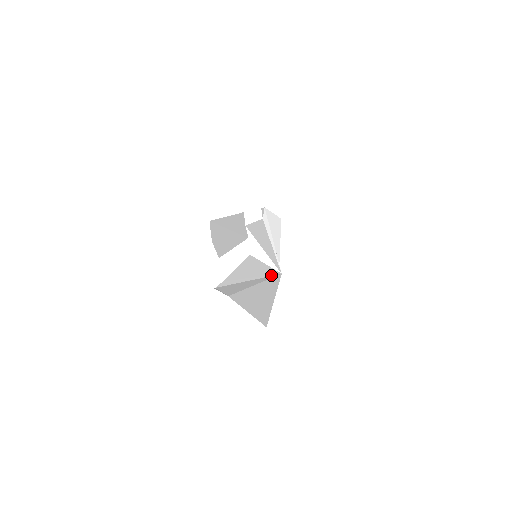
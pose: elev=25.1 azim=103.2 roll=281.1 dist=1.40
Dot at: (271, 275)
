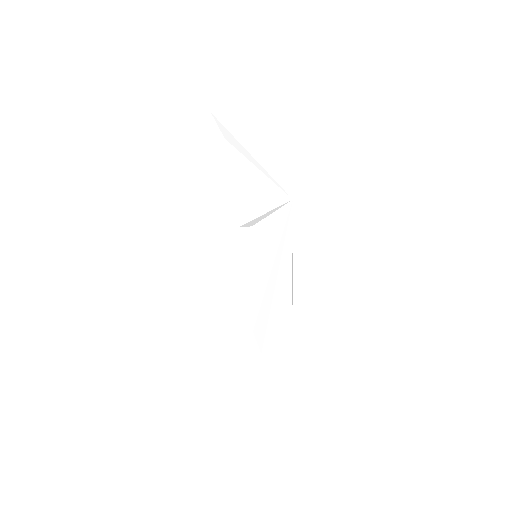
Dot at: (282, 230)
